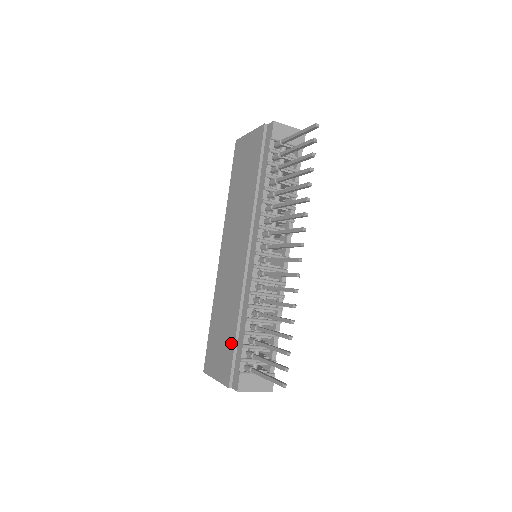
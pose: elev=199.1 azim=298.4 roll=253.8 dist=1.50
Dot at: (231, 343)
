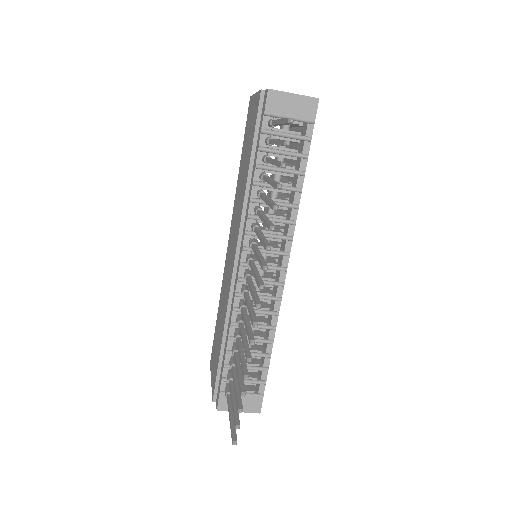
Dot at: (218, 355)
